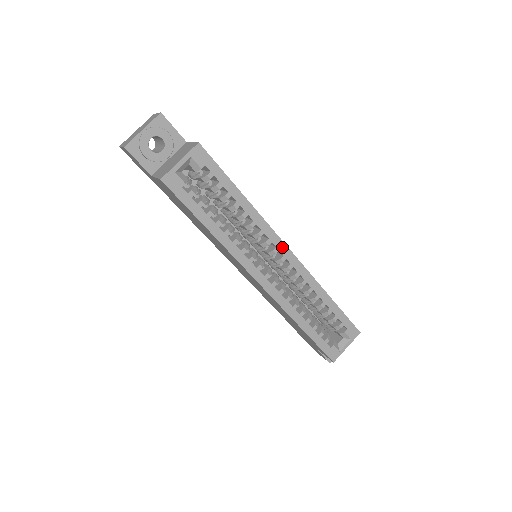
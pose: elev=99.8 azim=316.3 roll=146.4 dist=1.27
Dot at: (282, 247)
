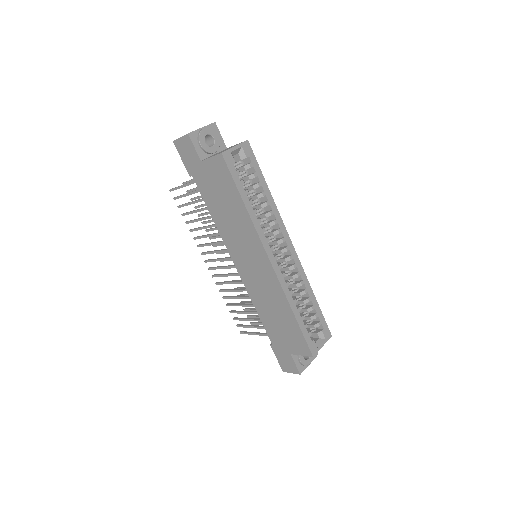
Dot at: (287, 239)
